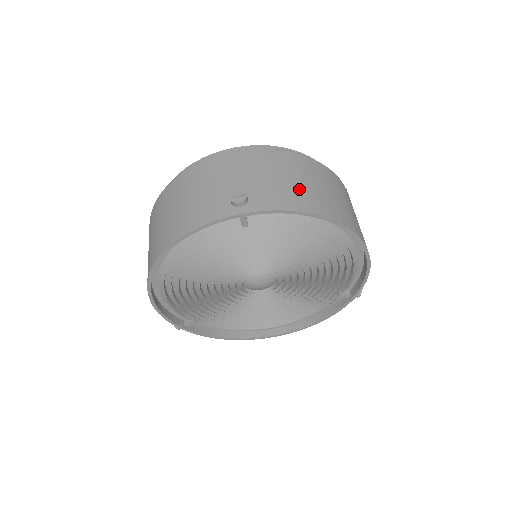
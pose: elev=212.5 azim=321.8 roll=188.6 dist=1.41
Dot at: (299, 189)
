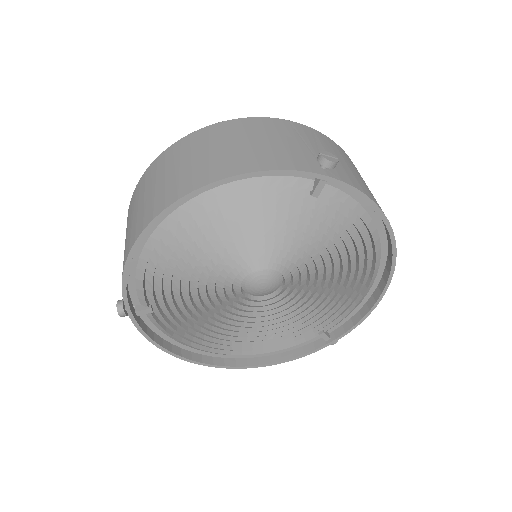
Dot at: (367, 187)
